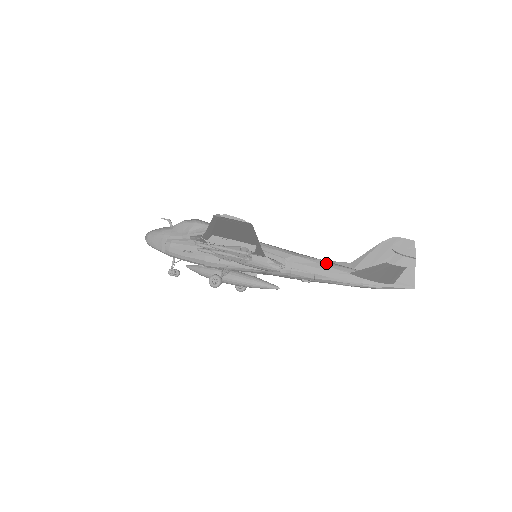
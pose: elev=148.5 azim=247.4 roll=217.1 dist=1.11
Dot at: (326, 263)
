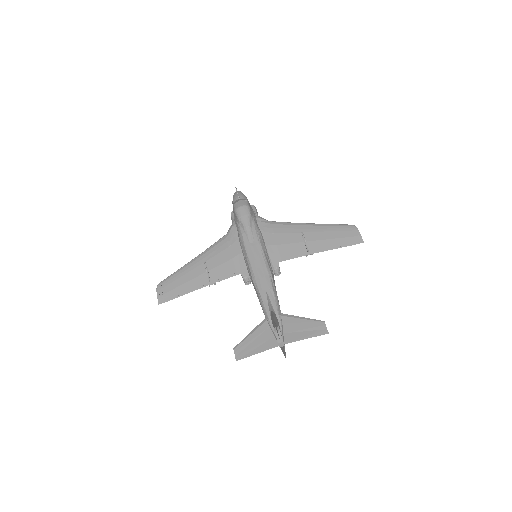
Dot at: (261, 300)
